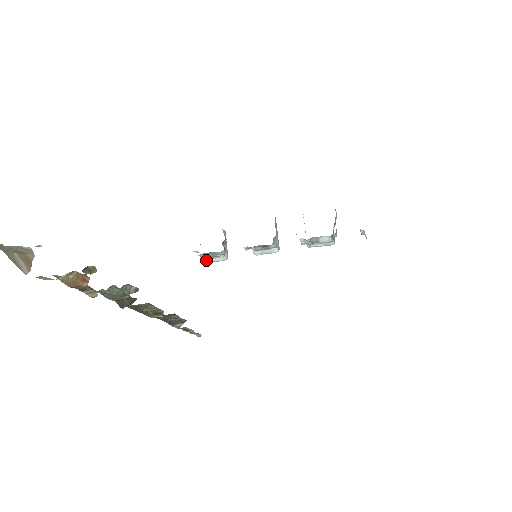
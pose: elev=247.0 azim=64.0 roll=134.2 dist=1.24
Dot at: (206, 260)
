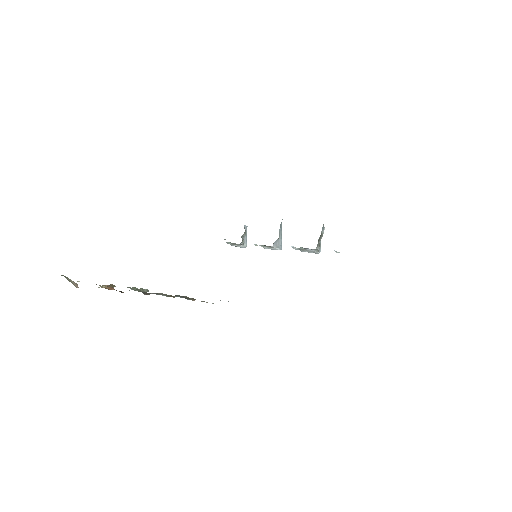
Dot at: (232, 245)
